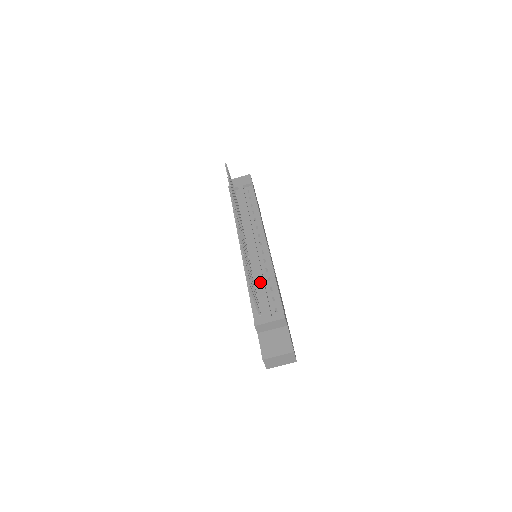
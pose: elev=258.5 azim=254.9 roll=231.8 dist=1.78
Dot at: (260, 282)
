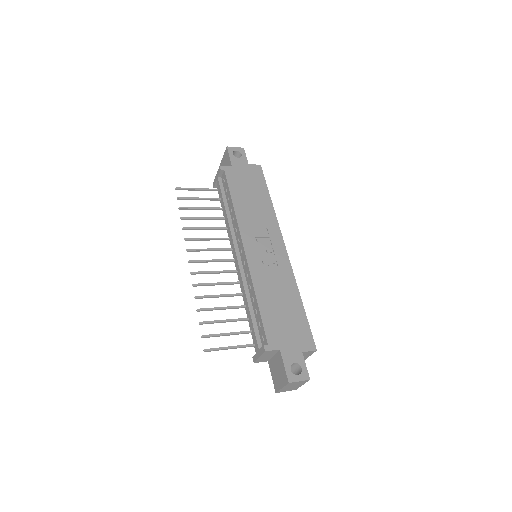
Dot at: (246, 307)
